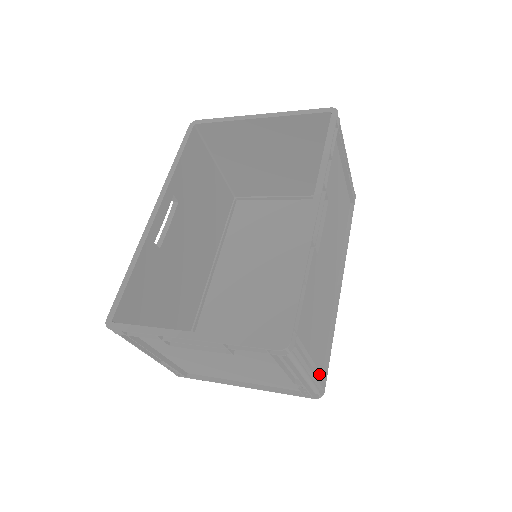
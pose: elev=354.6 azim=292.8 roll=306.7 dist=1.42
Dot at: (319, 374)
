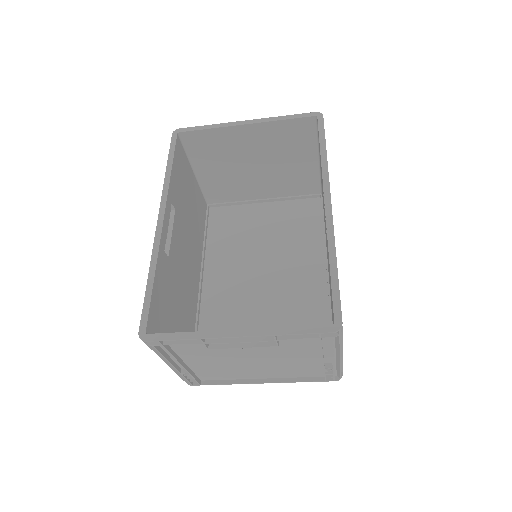
Dot at: occluded
